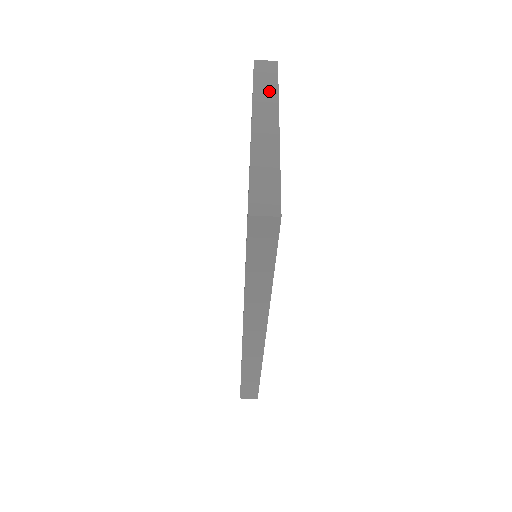
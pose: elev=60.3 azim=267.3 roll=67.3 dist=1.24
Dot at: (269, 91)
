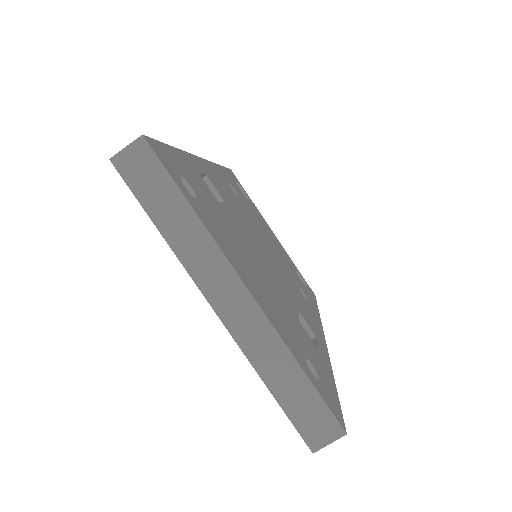
Dot at: (185, 224)
